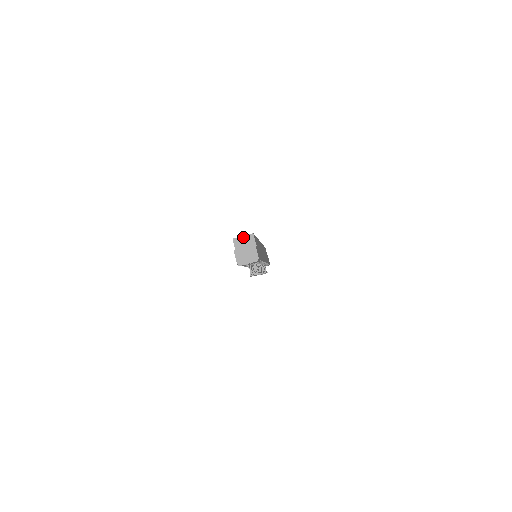
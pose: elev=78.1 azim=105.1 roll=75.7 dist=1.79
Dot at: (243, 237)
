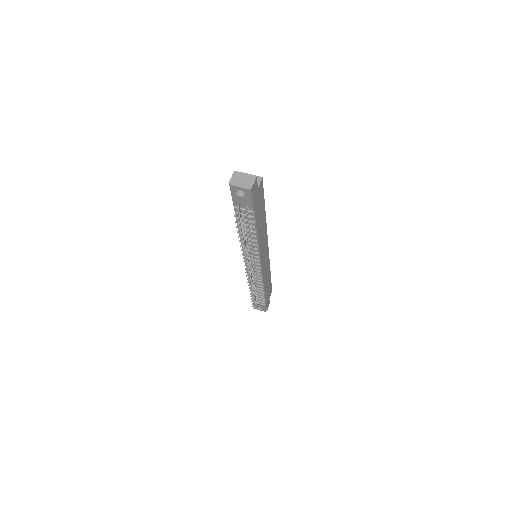
Dot at: occluded
